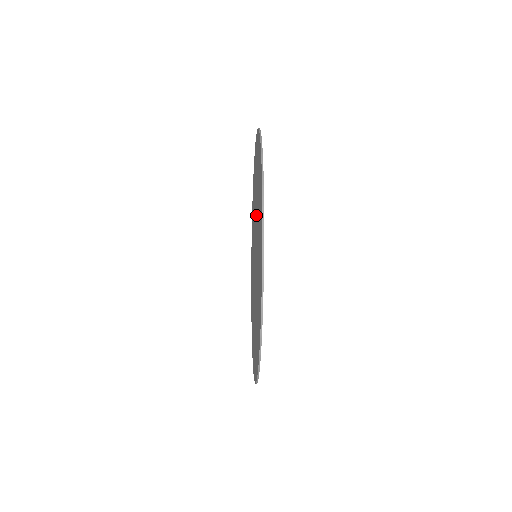
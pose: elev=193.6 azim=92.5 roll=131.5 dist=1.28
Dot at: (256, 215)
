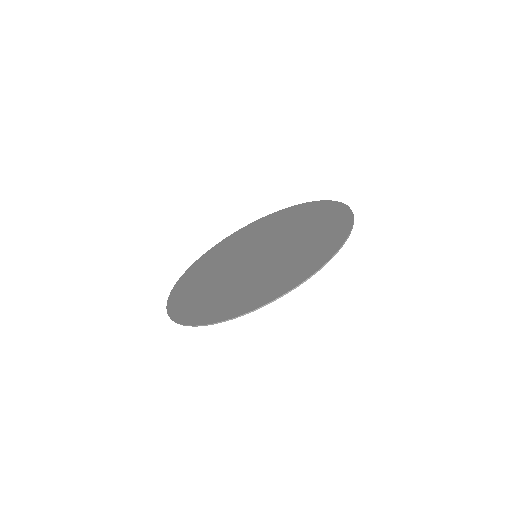
Dot at: (250, 244)
